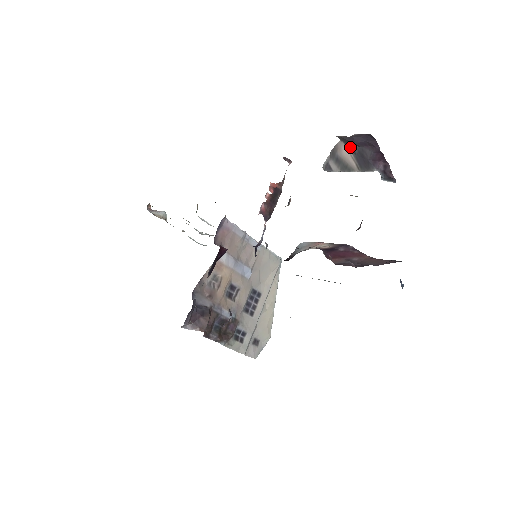
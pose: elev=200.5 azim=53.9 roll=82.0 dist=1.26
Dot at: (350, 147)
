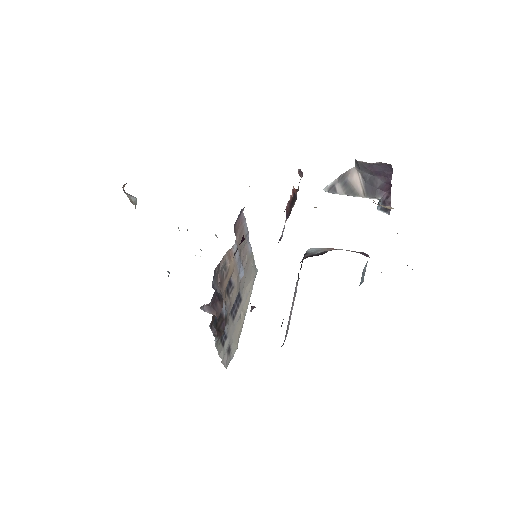
Dot at: (362, 174)
